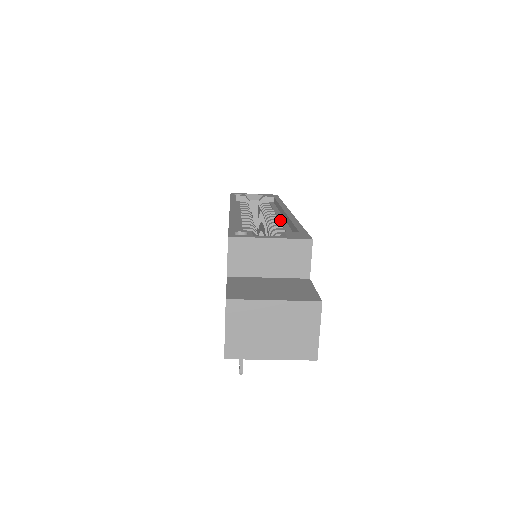
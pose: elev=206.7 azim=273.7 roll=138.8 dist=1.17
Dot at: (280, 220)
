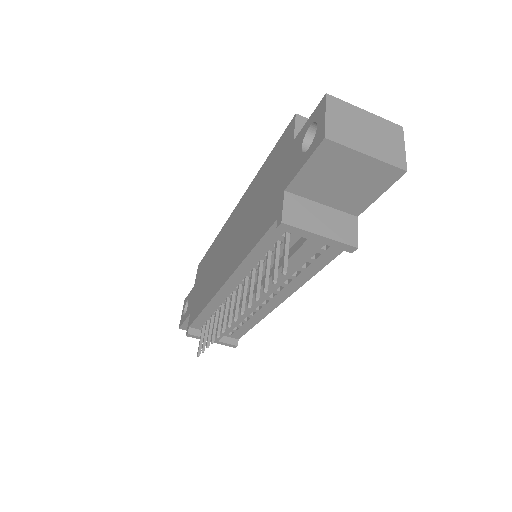
Dot at: occluded
